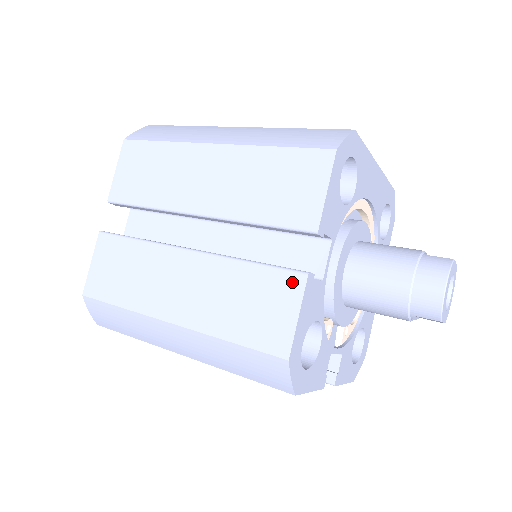
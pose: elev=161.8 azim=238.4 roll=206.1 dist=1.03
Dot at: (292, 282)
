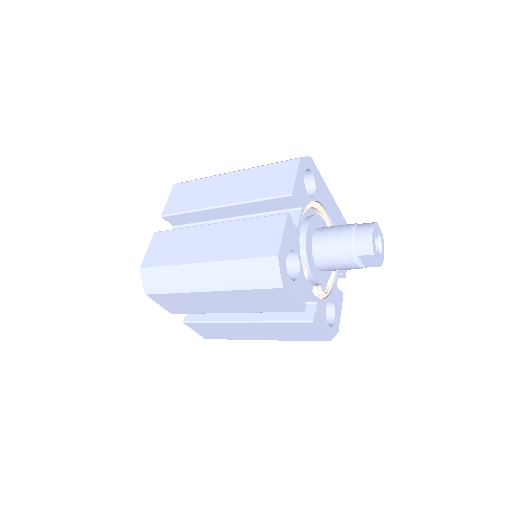
Dot at: (279, 219)
